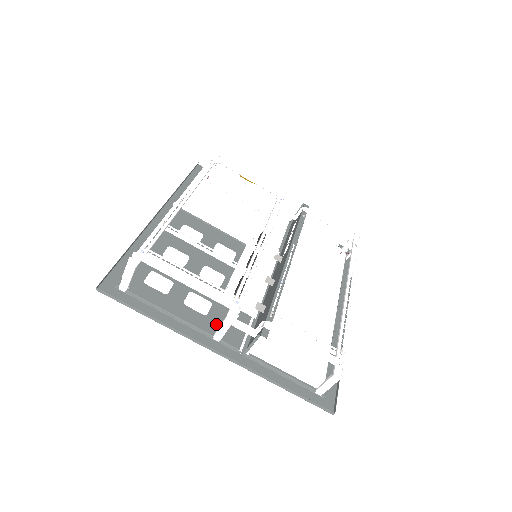
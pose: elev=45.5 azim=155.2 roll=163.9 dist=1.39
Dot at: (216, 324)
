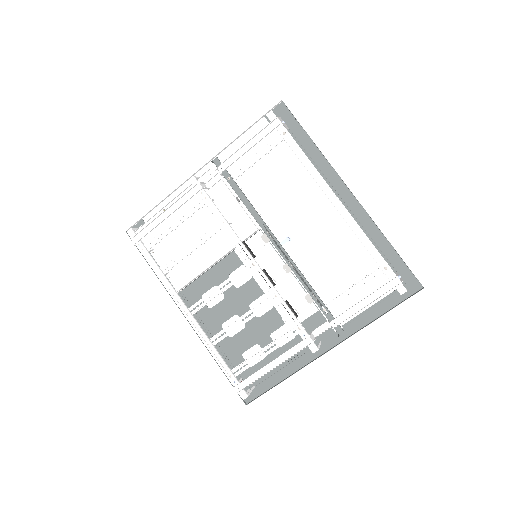
Dot at: occluded
